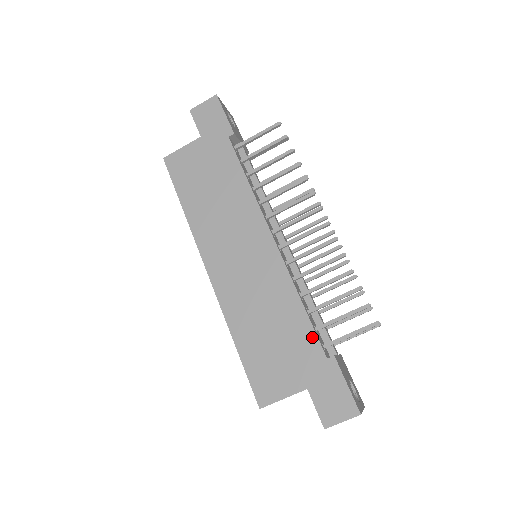
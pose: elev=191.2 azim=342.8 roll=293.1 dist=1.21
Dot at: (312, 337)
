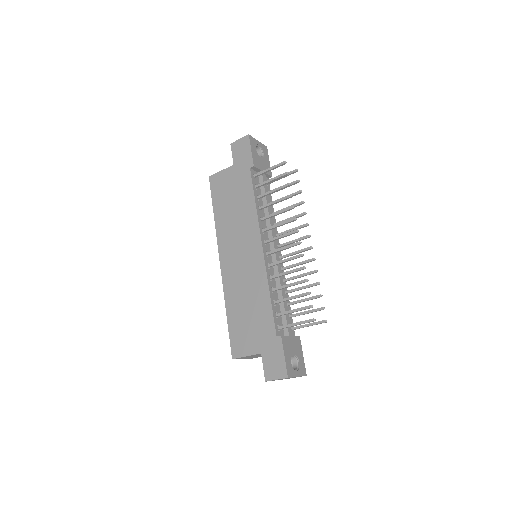
Dot at: (271, 320)
